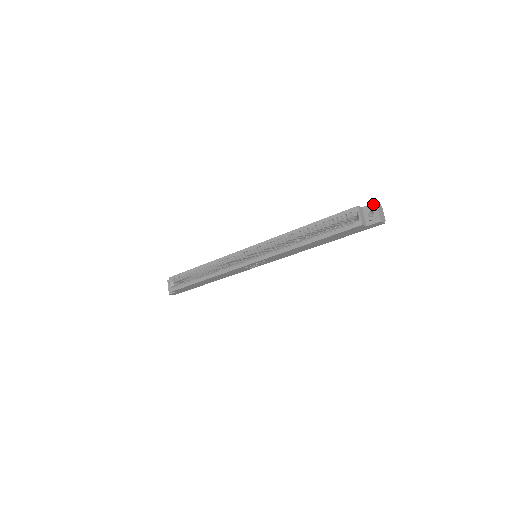
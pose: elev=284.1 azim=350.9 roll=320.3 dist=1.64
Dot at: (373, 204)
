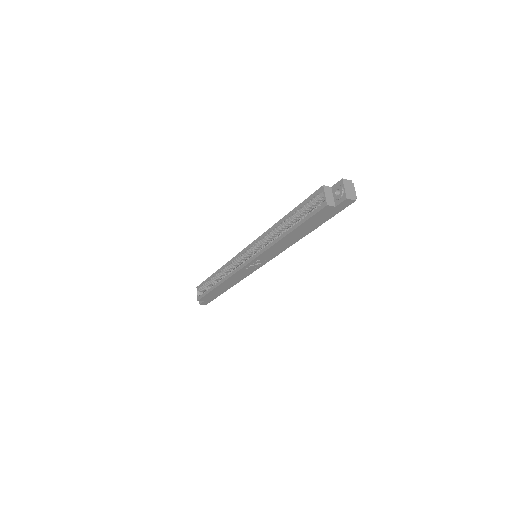
Dot at: (340, 181)
